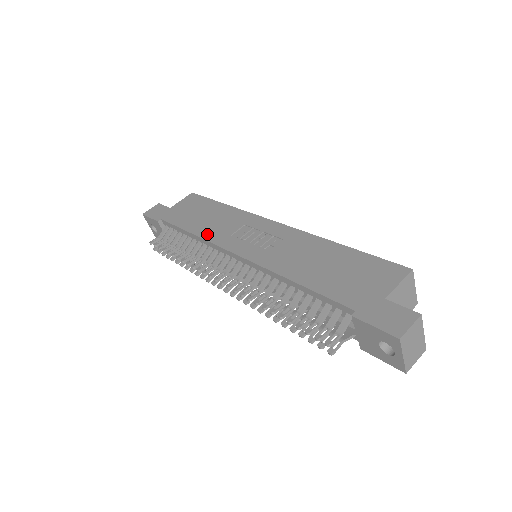
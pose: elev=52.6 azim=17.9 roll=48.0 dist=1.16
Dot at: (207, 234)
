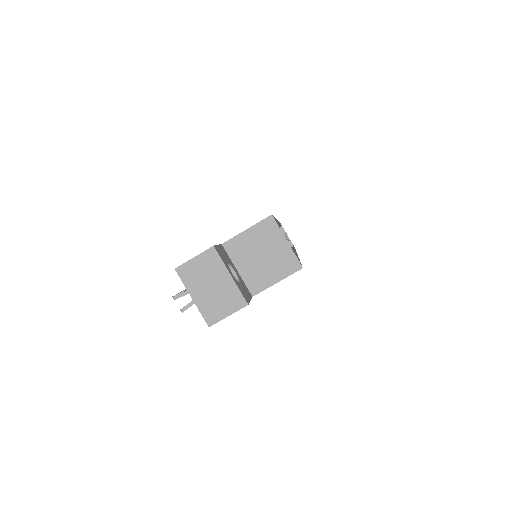
Dot at: occluded
